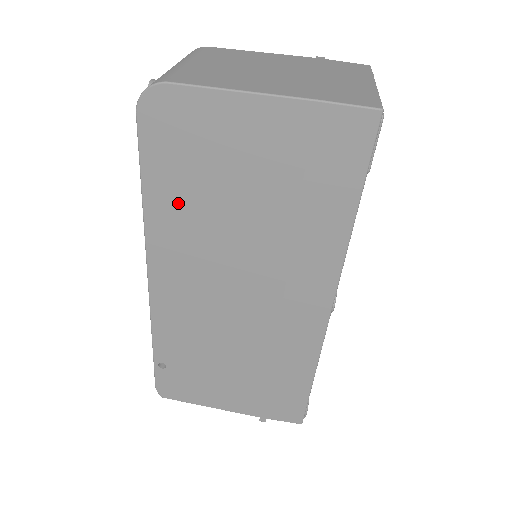
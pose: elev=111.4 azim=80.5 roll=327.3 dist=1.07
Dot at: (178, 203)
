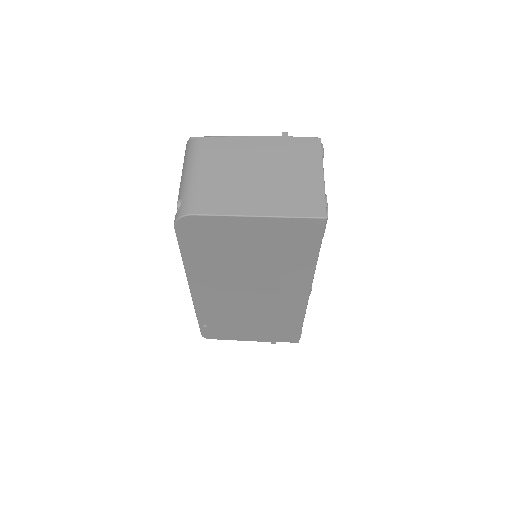
Dot at: (206, 261)
